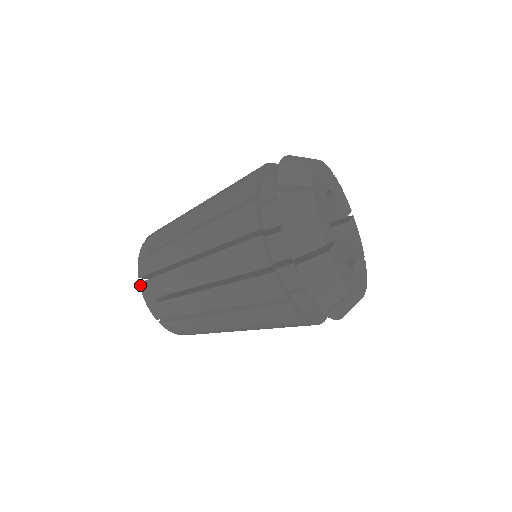
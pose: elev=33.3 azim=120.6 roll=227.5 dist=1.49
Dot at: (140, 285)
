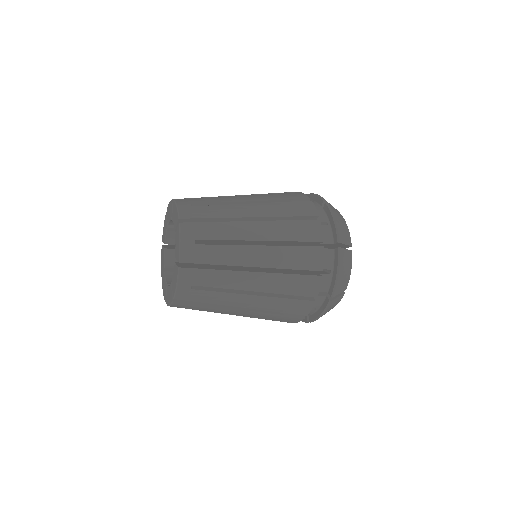
Dot at: (181, 224)
